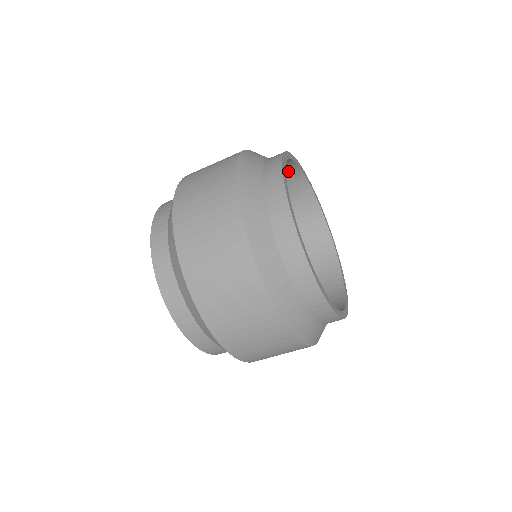
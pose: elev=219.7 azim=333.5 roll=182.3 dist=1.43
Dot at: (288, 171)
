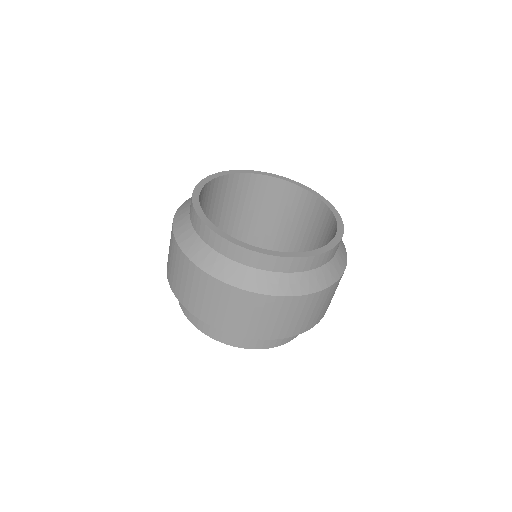
Dot at: (255, 183)
